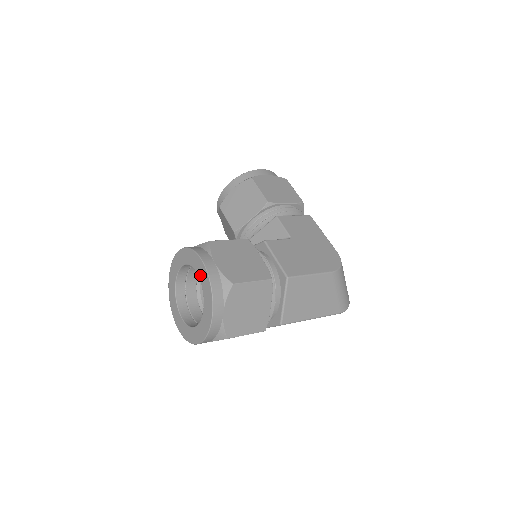
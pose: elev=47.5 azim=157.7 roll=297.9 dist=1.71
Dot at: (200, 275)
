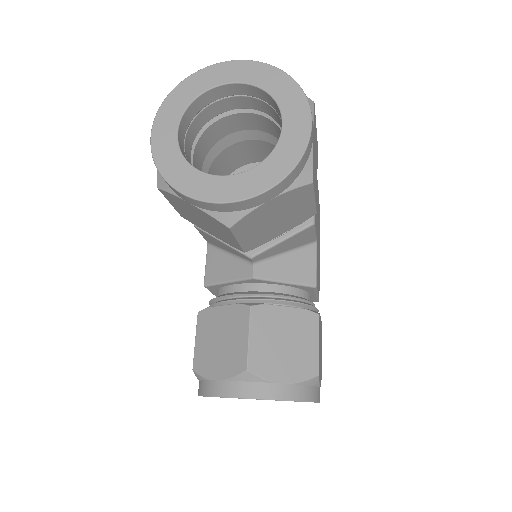
Dot at: occluded
